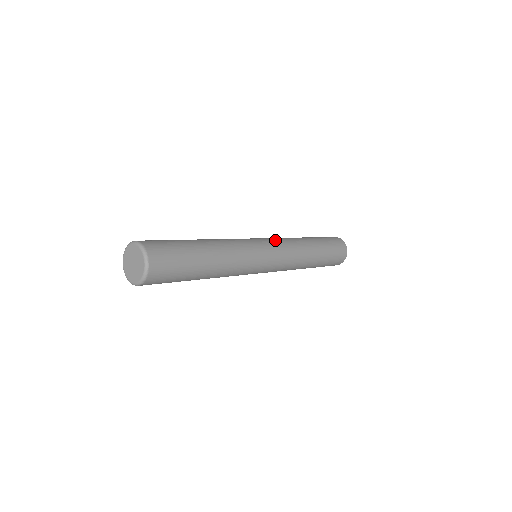
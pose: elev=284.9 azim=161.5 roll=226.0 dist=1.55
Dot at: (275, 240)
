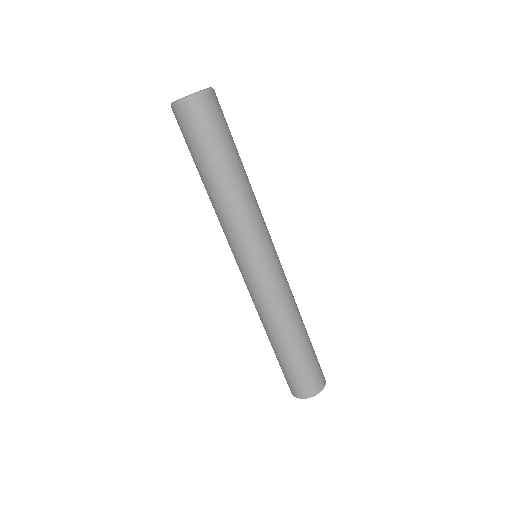
Dot at: occluded
